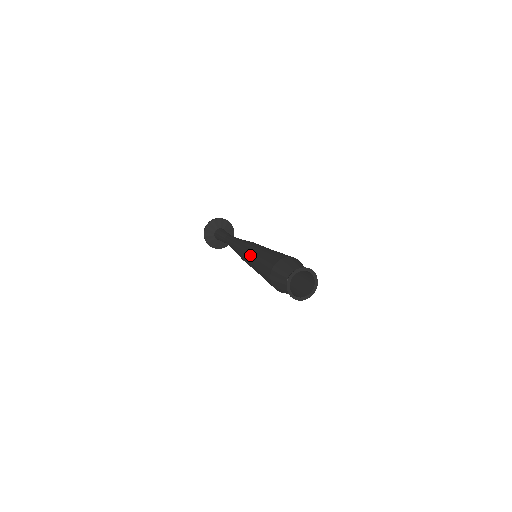
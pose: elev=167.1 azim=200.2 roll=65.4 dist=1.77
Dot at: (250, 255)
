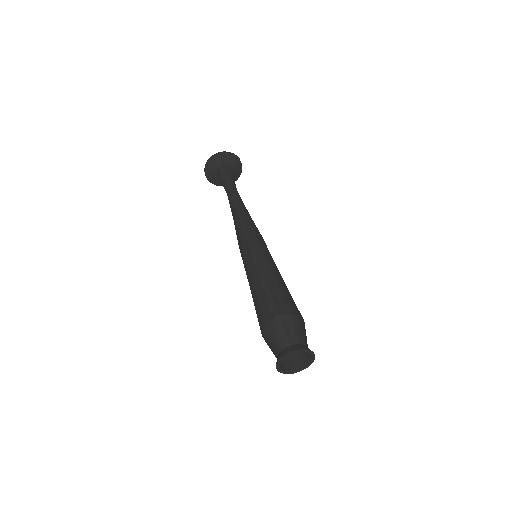
Dot at: occluded
